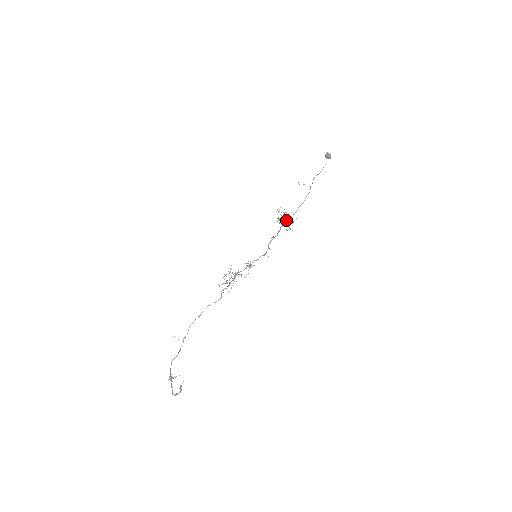
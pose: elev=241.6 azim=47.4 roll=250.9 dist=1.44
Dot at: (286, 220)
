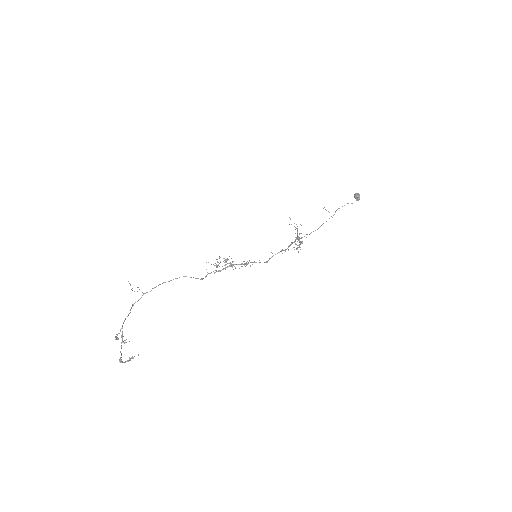
Dot at: (299, 238)
